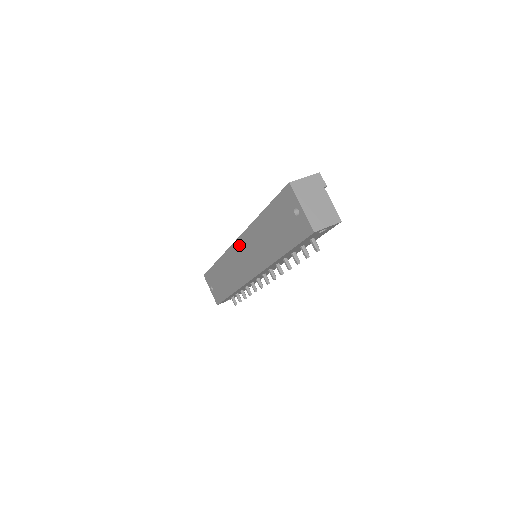
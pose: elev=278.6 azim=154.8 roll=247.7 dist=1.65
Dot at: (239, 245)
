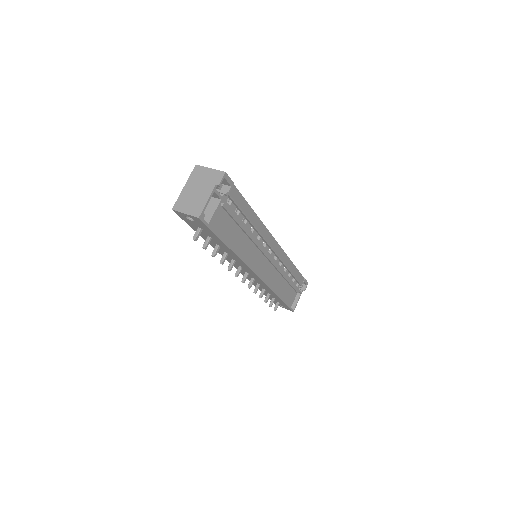
Dot at: occluded
